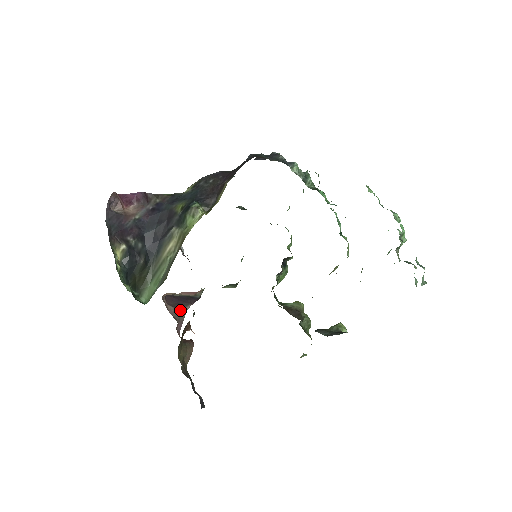
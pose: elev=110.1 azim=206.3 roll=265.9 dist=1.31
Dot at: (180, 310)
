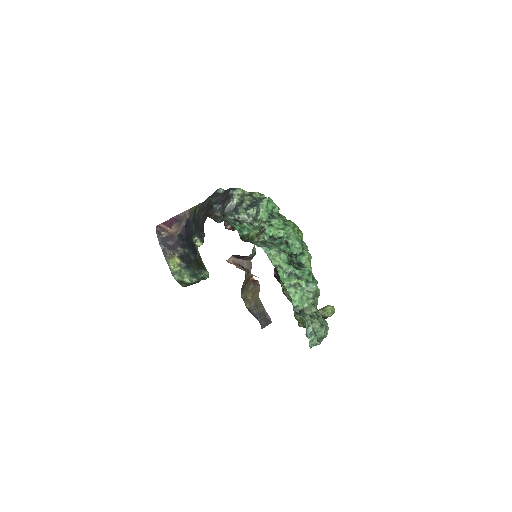
Dot at: (247, 261)
